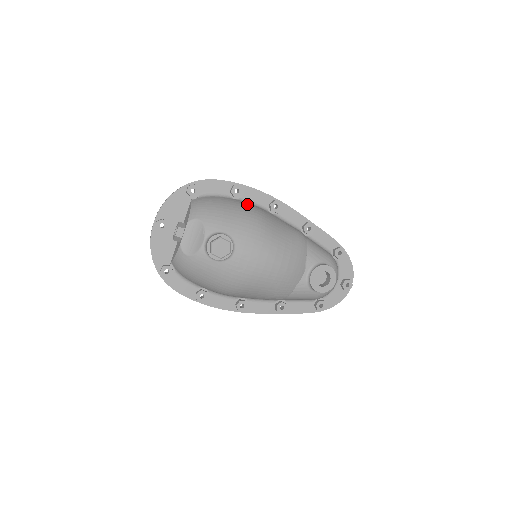
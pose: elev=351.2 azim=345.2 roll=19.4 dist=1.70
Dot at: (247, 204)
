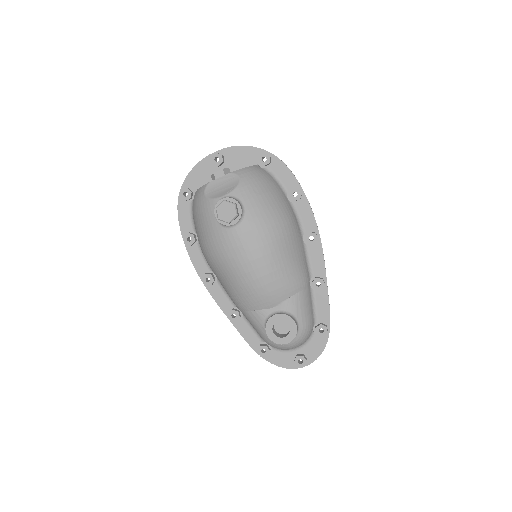
Dot at: (290, 211)
